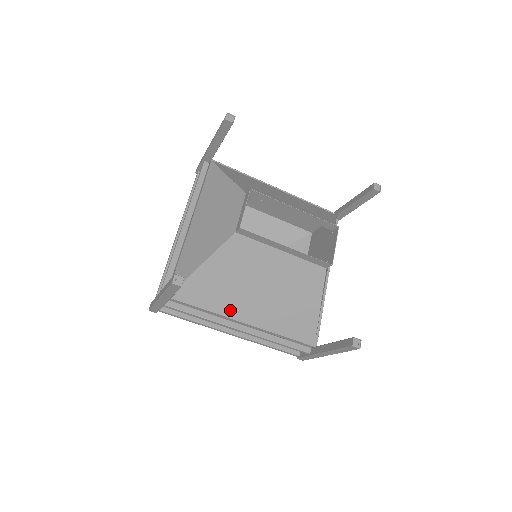
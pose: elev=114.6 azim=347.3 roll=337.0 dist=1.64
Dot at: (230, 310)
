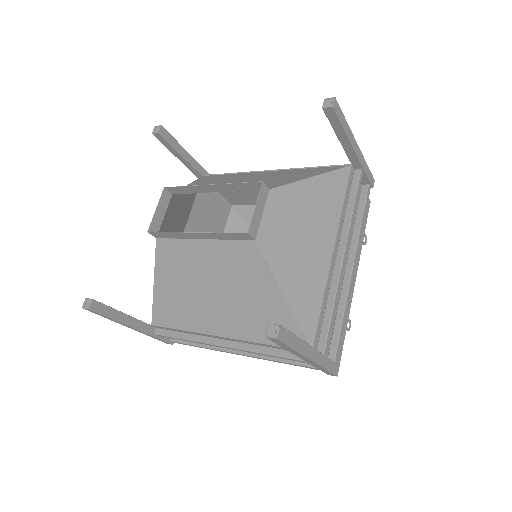
Dot at: (202, 325)
